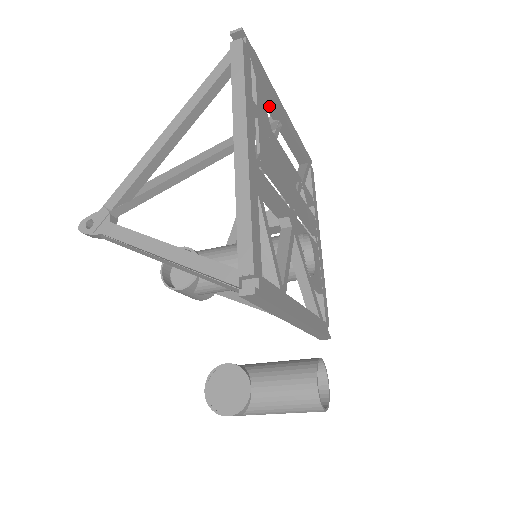
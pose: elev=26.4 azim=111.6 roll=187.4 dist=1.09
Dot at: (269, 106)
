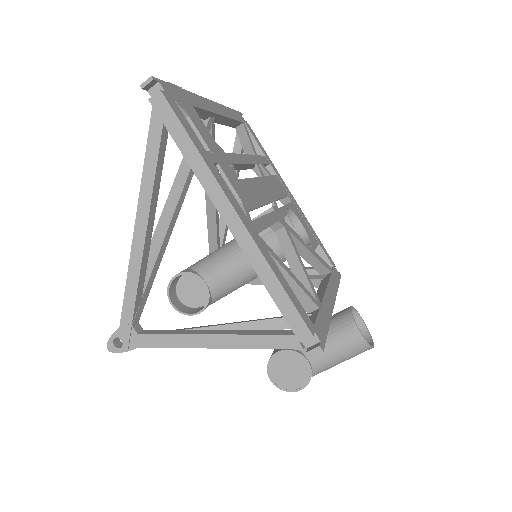
Dot at: (199, 115)
